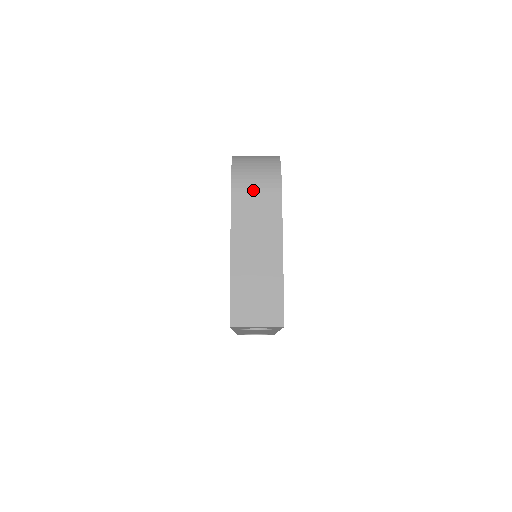
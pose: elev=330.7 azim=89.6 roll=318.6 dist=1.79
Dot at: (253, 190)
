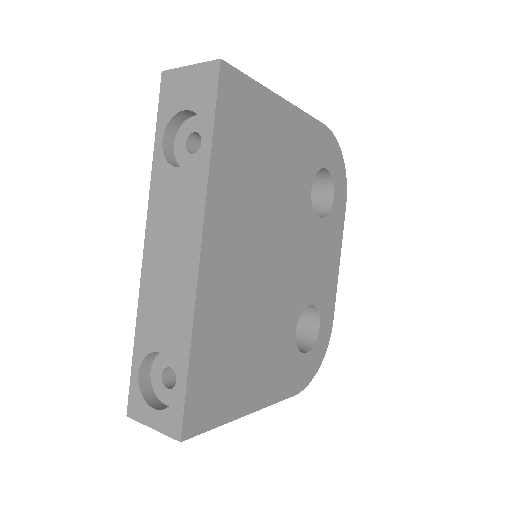
Dot at: occluded
